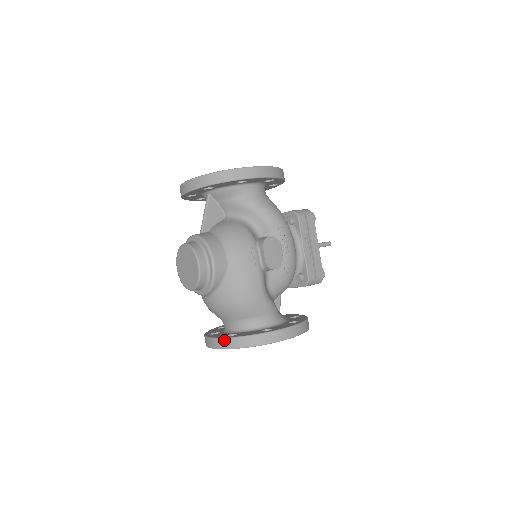
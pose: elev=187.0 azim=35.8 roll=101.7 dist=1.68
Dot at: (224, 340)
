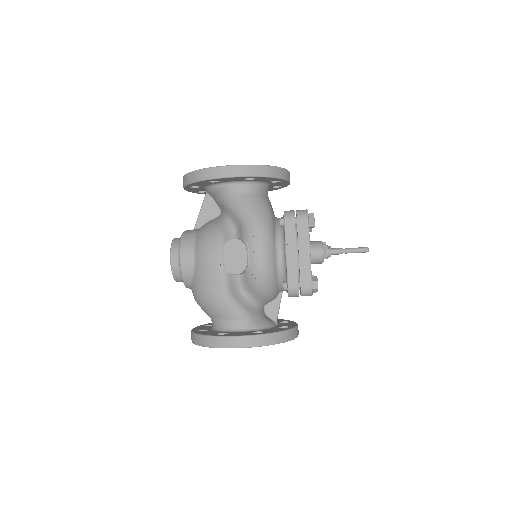
Dot at: (191, 333)
